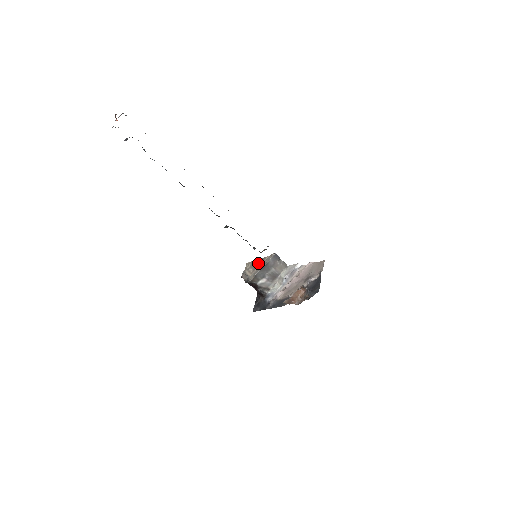
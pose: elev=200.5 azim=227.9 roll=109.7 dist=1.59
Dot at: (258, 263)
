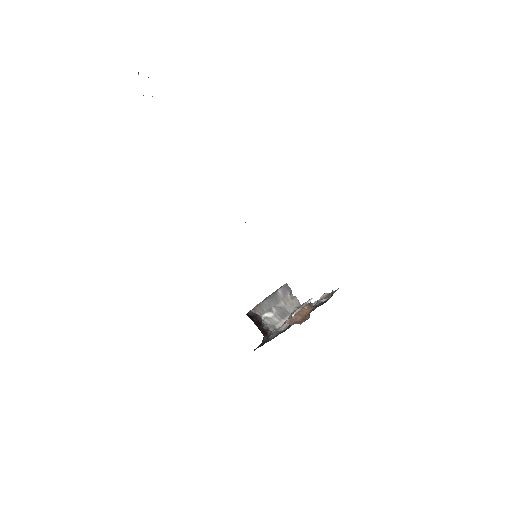
Dot at: occluded
